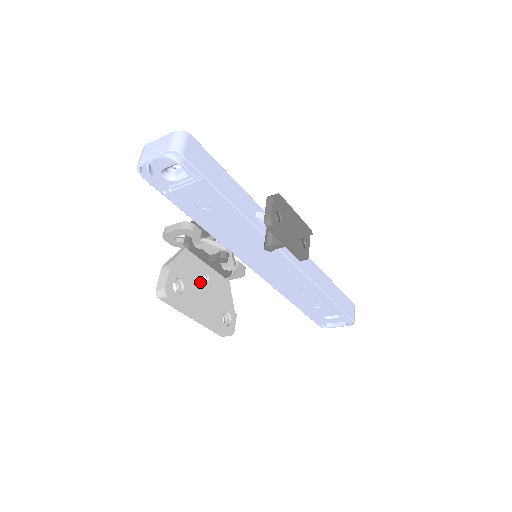
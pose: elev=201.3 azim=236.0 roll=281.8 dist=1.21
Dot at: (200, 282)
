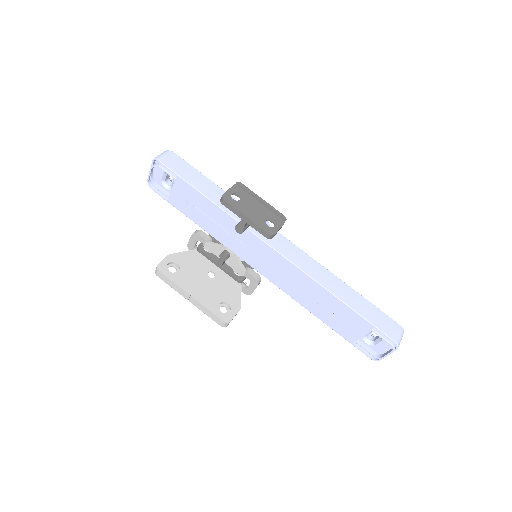
Dot at: (203, 275)
